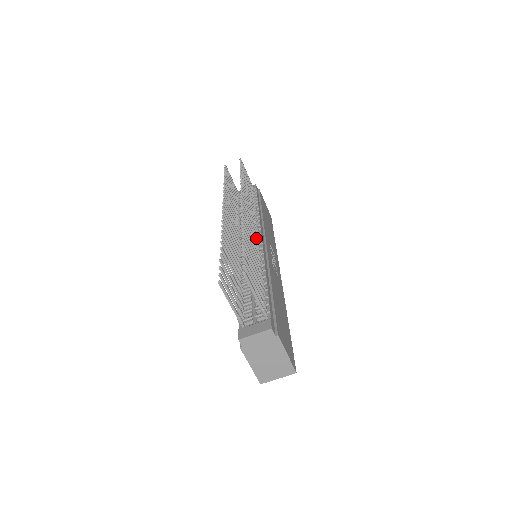
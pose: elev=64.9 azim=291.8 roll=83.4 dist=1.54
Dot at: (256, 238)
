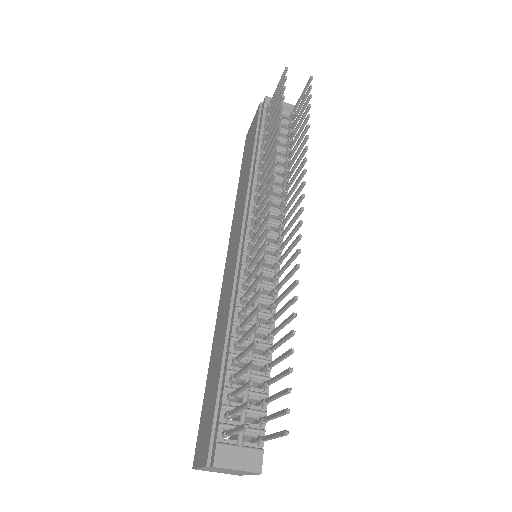
Dot at: (281, 262)
